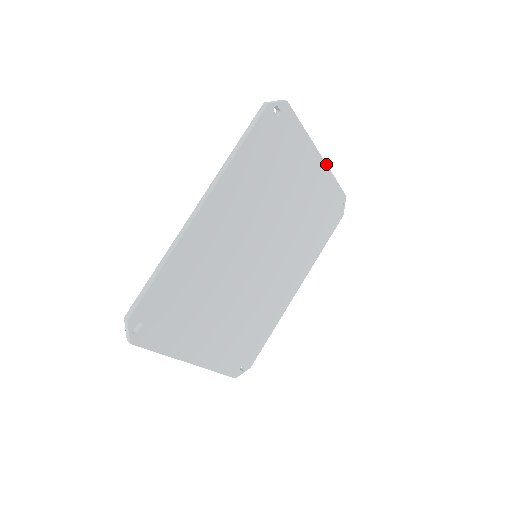
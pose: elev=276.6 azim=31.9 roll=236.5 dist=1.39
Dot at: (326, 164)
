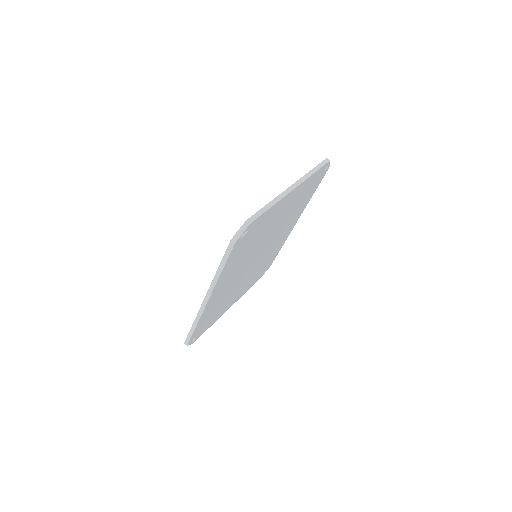
Dot at: (302, 182)
